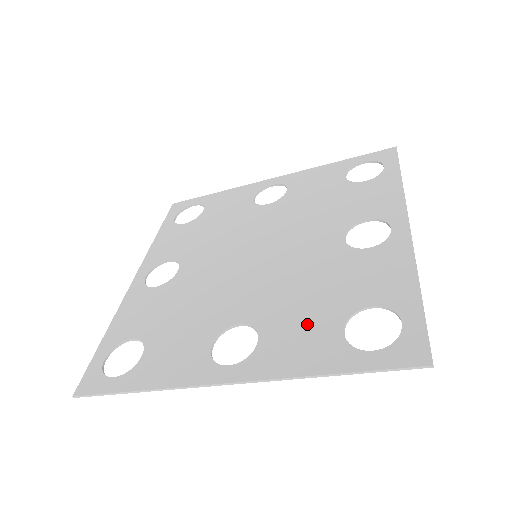
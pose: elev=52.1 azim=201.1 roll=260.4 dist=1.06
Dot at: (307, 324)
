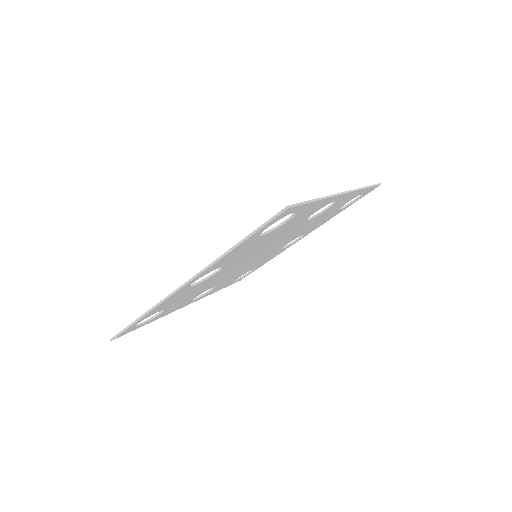
Dot at: occluded
